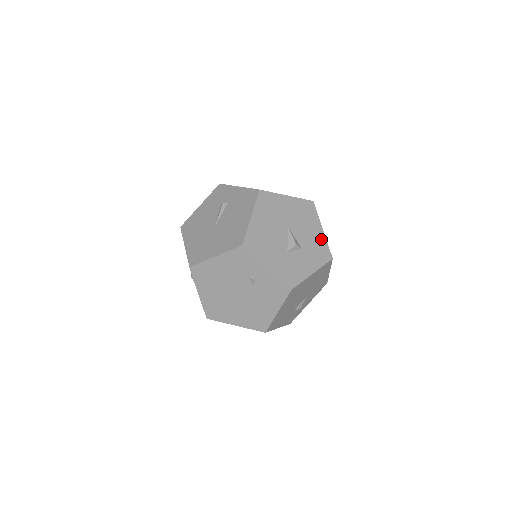
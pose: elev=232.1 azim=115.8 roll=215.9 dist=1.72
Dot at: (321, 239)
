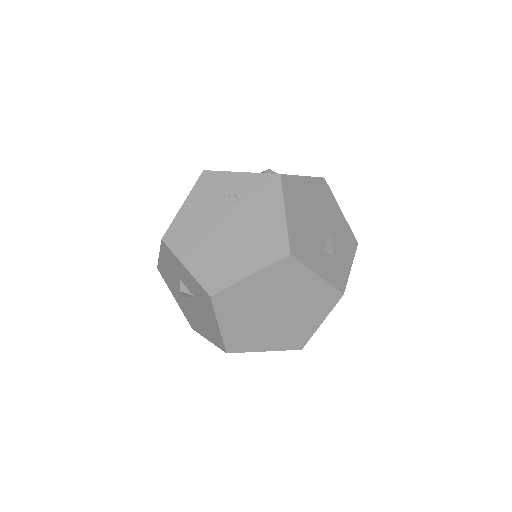
Dot at: occluded
